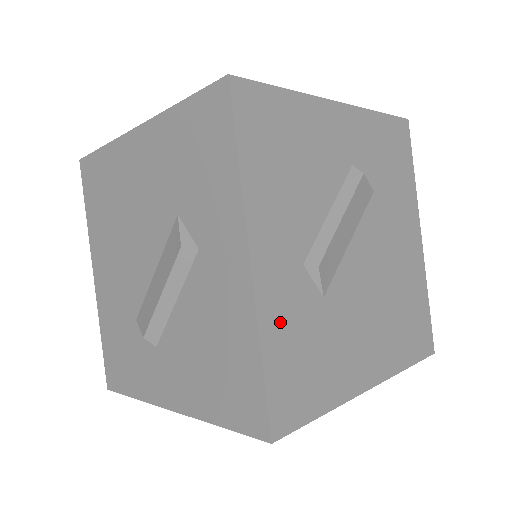
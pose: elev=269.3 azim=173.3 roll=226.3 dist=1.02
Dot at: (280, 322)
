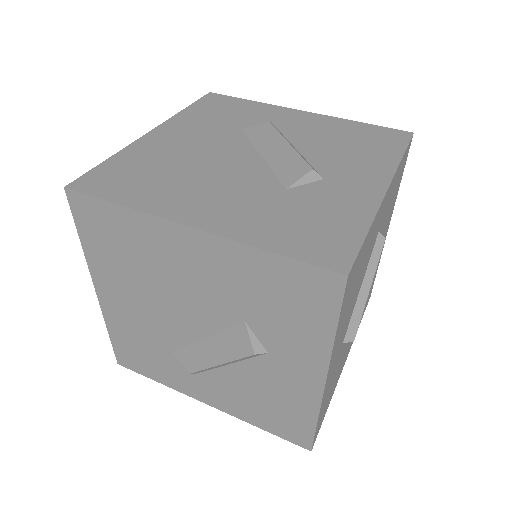
Dot at: occluded
